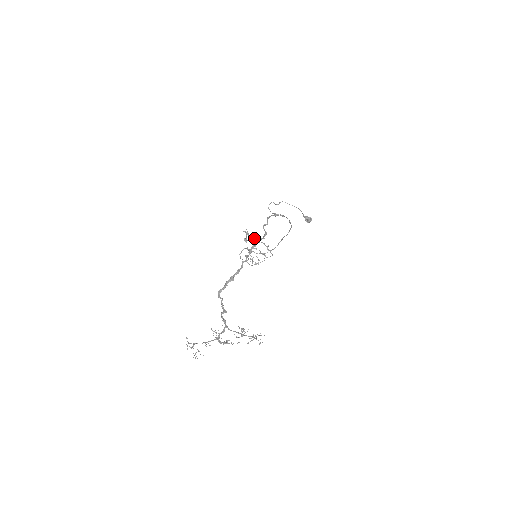
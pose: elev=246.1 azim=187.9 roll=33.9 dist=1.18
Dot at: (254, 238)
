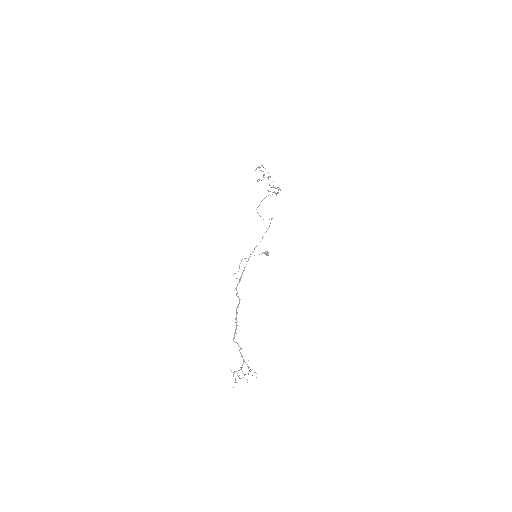
Dot at: occluded
